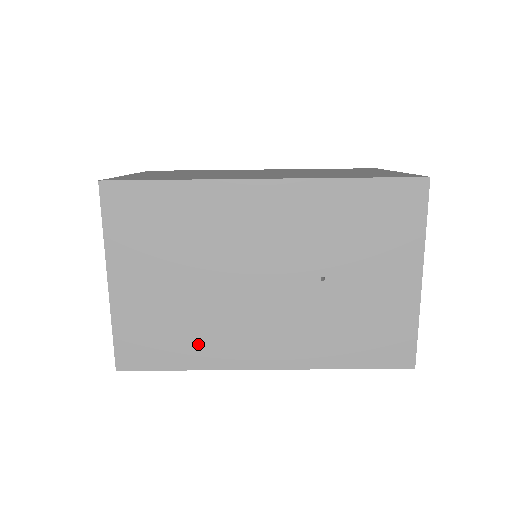
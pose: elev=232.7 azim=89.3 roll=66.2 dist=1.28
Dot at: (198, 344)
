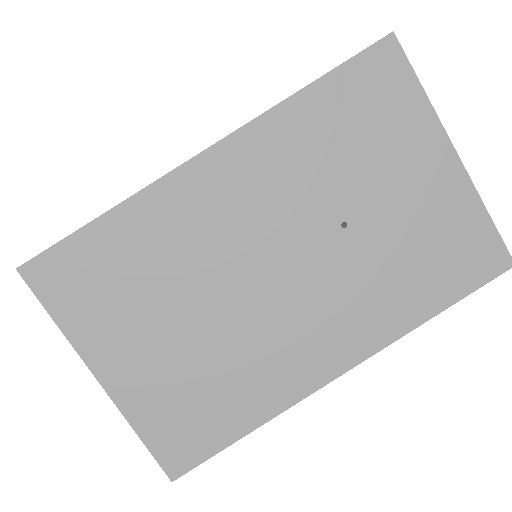
Dot at: (248, 391)
